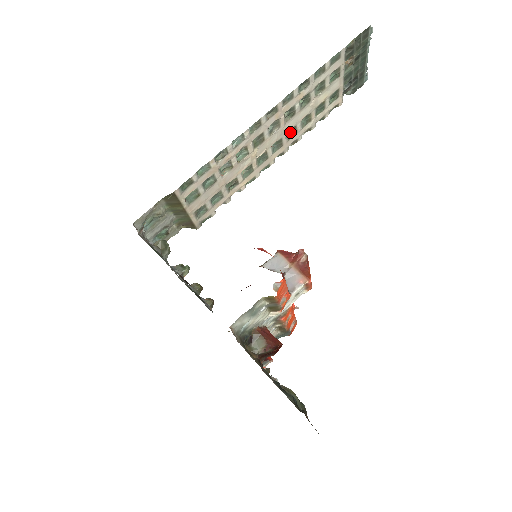
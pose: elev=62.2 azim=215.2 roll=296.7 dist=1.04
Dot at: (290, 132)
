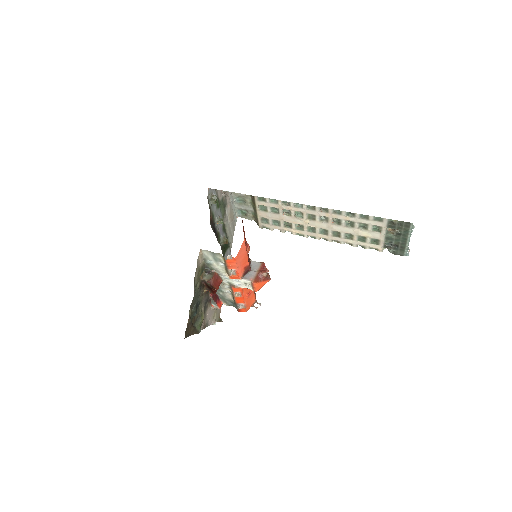
Dot at: (336, 233)
